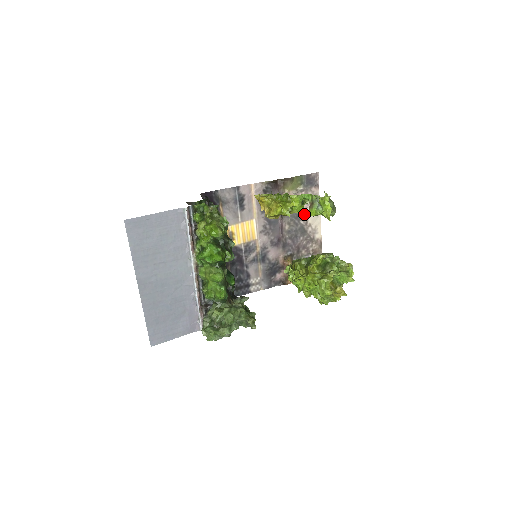
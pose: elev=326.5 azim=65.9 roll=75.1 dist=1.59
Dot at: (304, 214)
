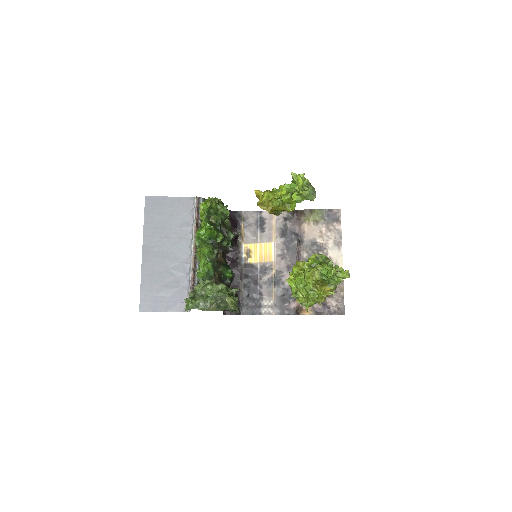
Dot at: (324, 246)
